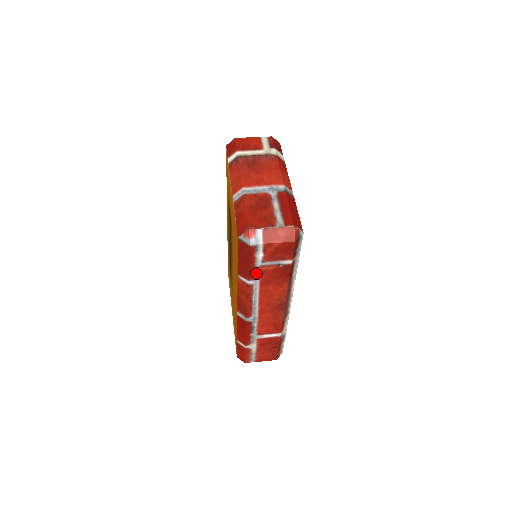
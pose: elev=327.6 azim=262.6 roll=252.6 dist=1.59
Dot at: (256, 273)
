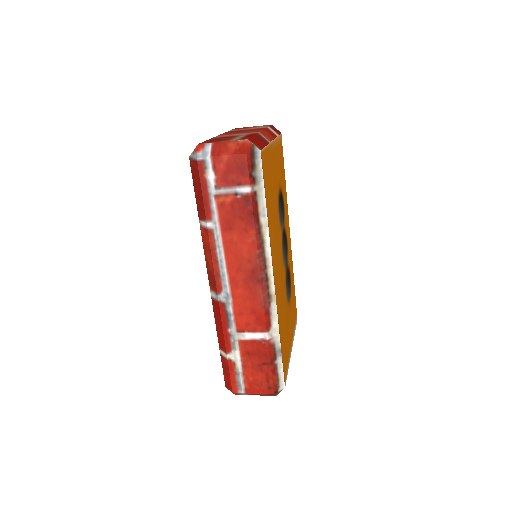
Dot at: (213, 208)
